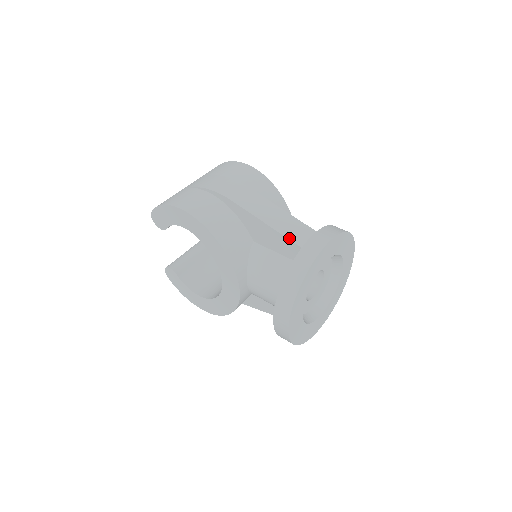
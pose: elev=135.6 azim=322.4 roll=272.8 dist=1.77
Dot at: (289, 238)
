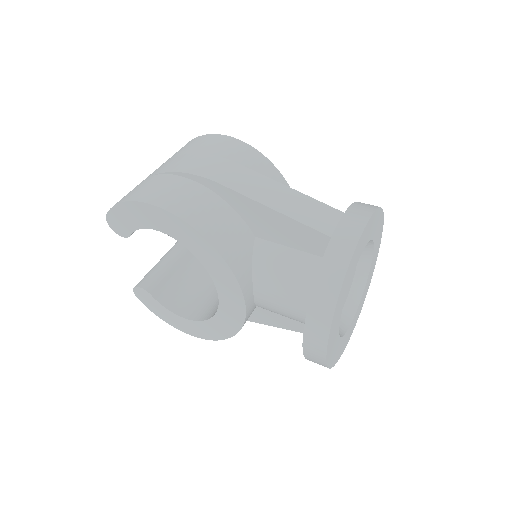
Dot at: (310, 225)
